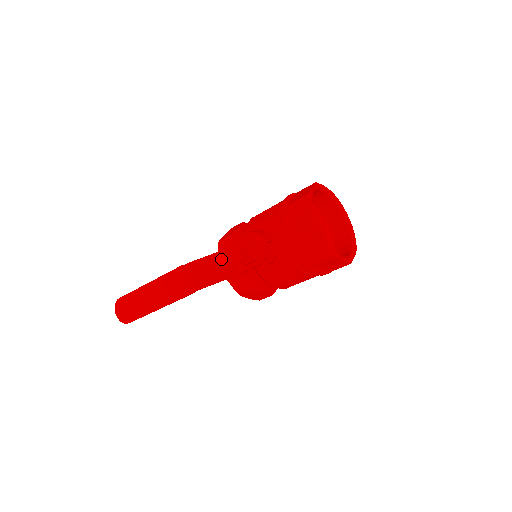
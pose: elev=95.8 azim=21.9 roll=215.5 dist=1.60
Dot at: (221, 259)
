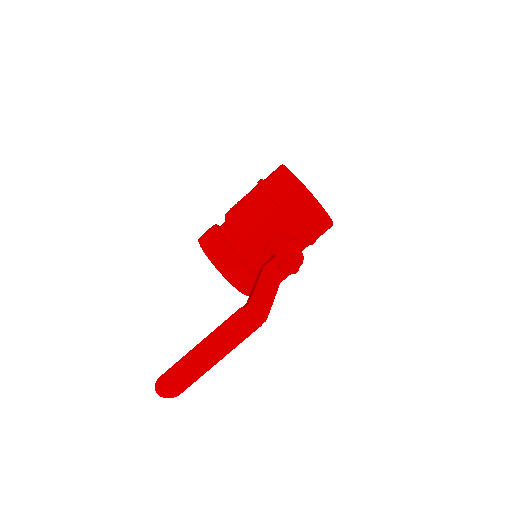
Dot at: (265, 280)
